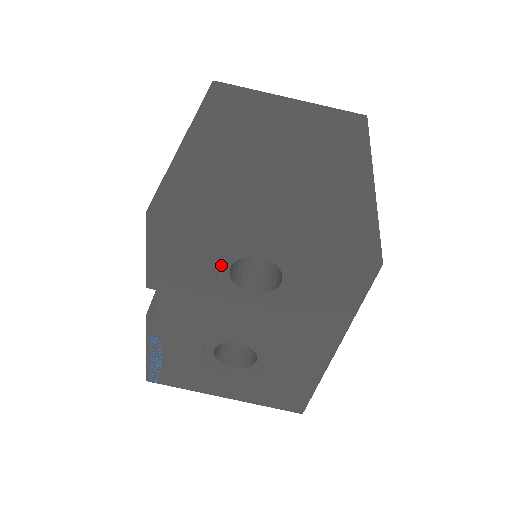
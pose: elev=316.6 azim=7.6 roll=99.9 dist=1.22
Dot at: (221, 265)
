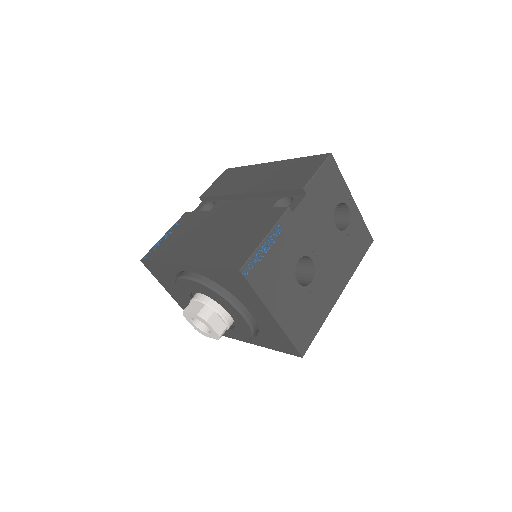
Dot at: (336, 201)
